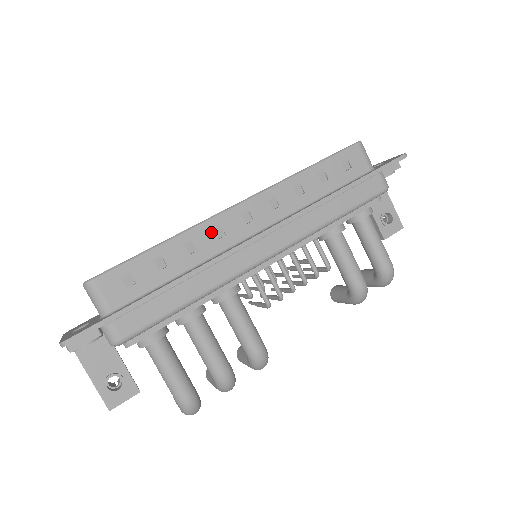
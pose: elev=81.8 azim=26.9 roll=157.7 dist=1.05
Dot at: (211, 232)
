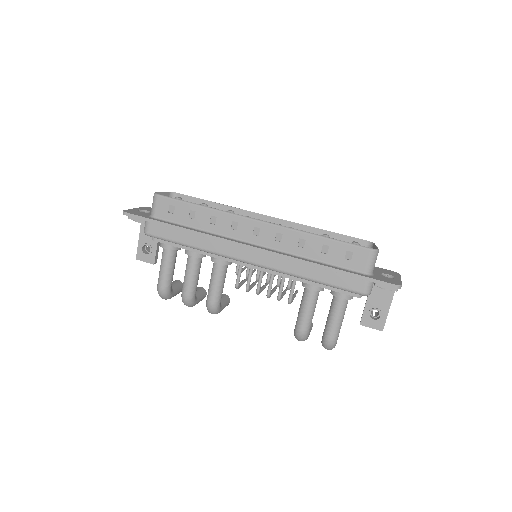
Dot at: (230, 222)
